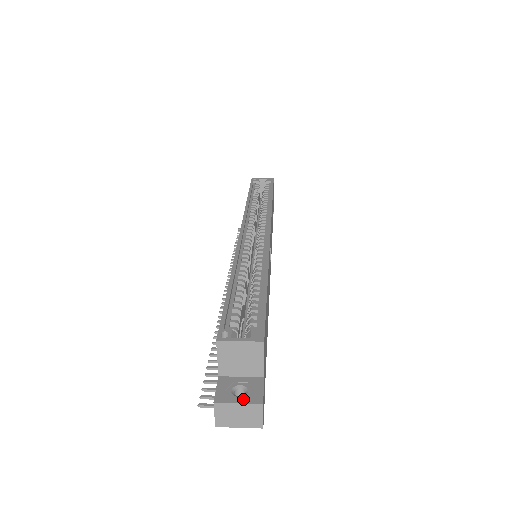
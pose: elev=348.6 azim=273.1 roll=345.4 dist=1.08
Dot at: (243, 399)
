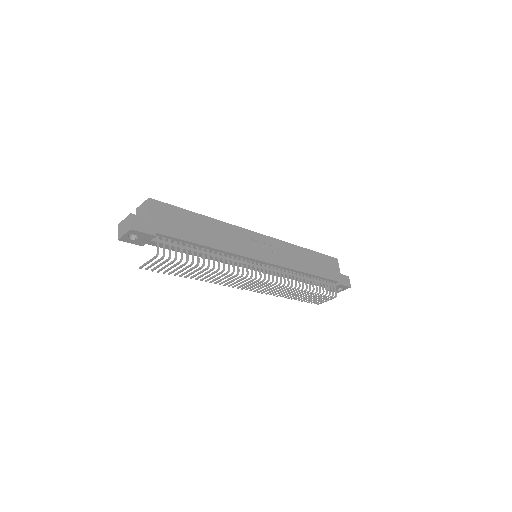
Dot at: occluded
